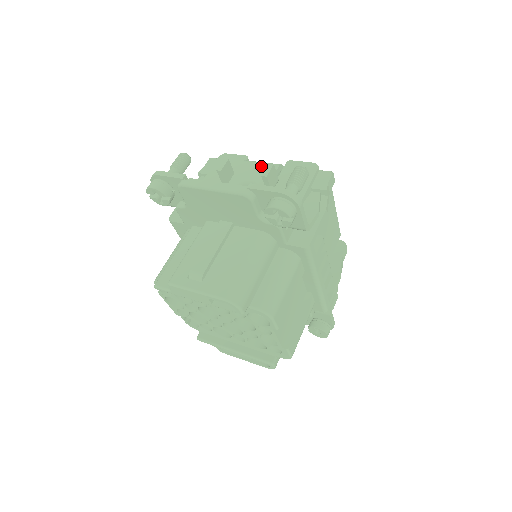
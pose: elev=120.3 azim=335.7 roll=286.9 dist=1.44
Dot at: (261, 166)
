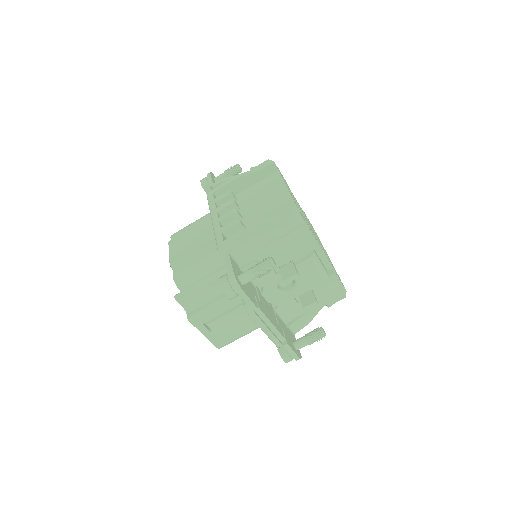
Dot at: (315, 273)
